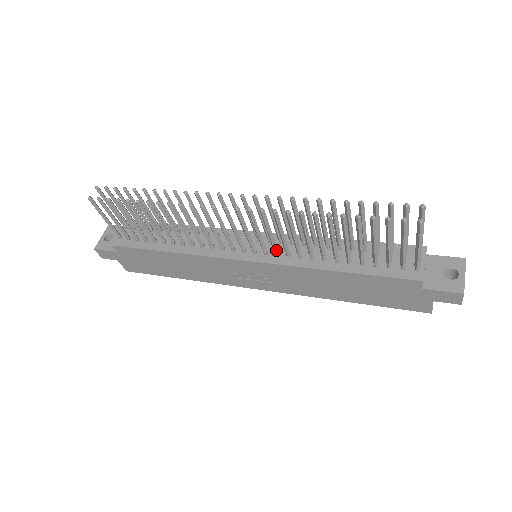
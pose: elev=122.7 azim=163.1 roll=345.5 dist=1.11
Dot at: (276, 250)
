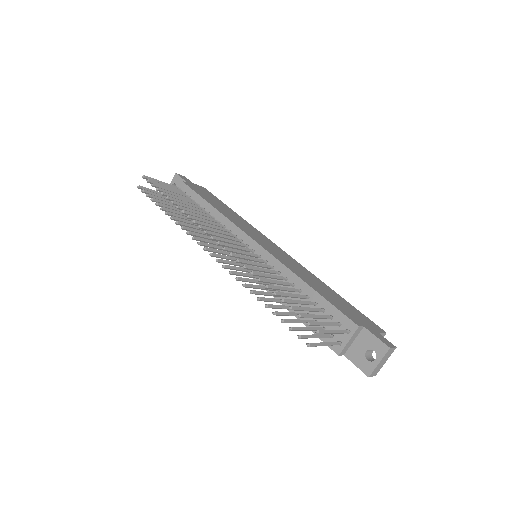
Dot at: occluded
